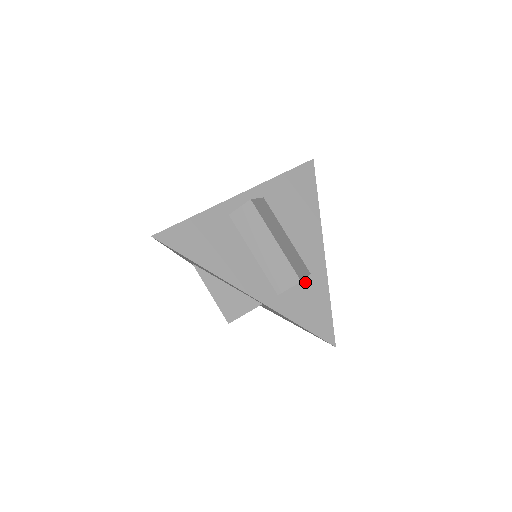
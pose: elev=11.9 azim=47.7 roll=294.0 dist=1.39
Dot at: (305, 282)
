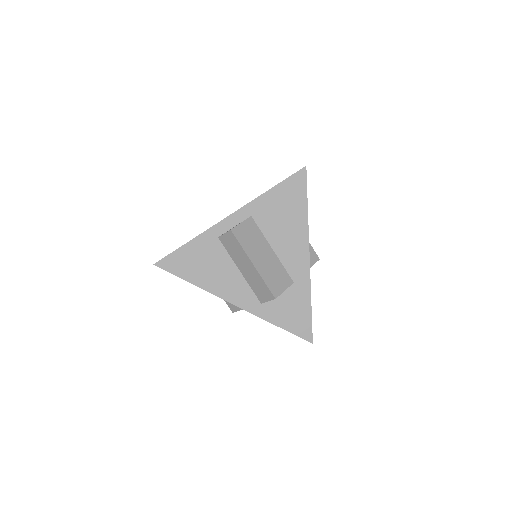
Dot at: (288, 290)
